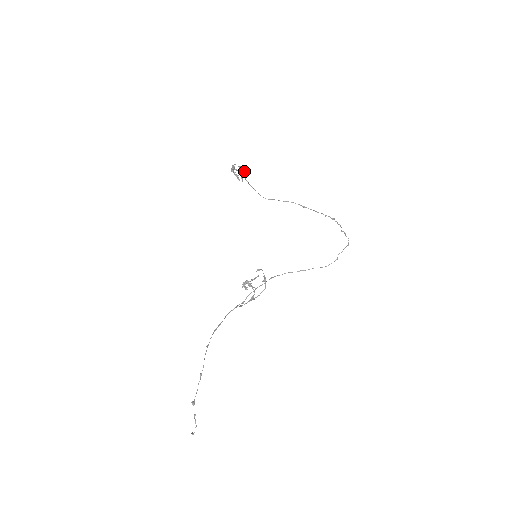
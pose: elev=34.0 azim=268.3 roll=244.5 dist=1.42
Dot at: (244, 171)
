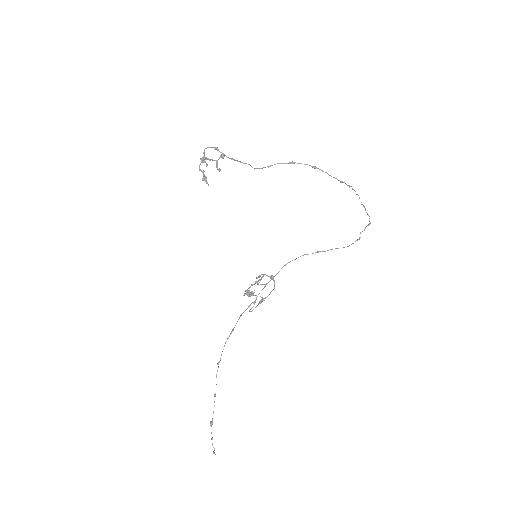
Dot at: (219, 157)
